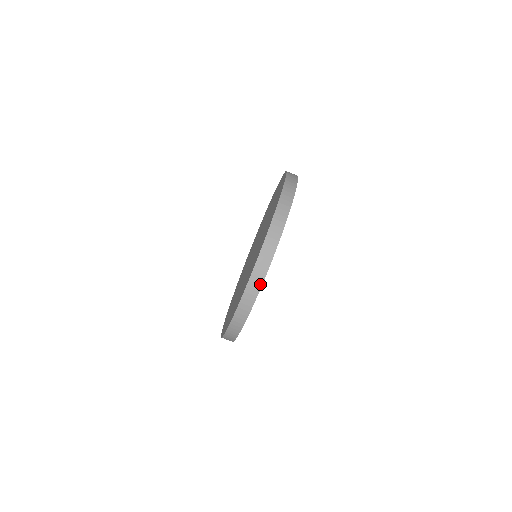
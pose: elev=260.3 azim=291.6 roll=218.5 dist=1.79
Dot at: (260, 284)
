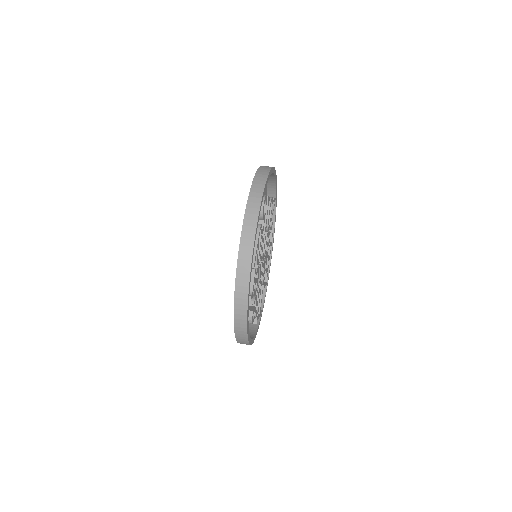
Dot at: (262, 189)
